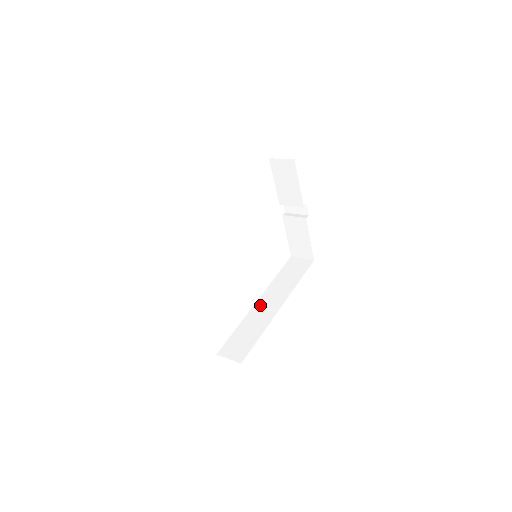
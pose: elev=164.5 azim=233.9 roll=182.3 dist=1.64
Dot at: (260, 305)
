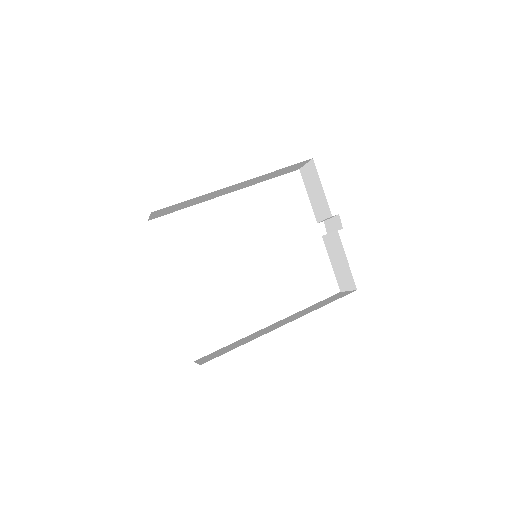
Dot at: (269, 326)
